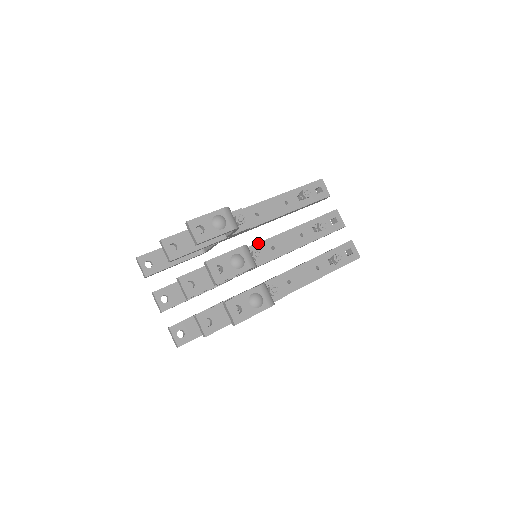
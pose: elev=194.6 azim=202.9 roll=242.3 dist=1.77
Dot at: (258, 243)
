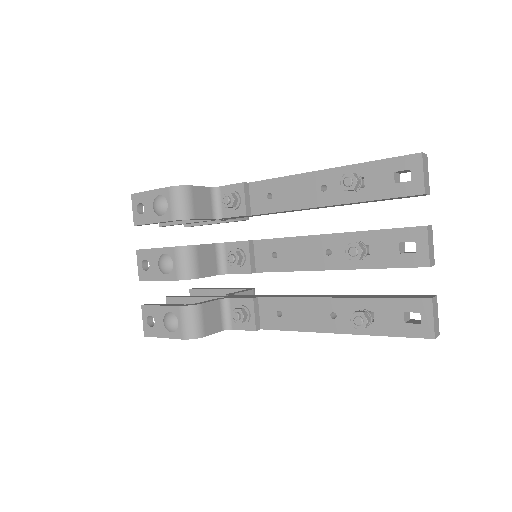
Dot at: (257, 240)
